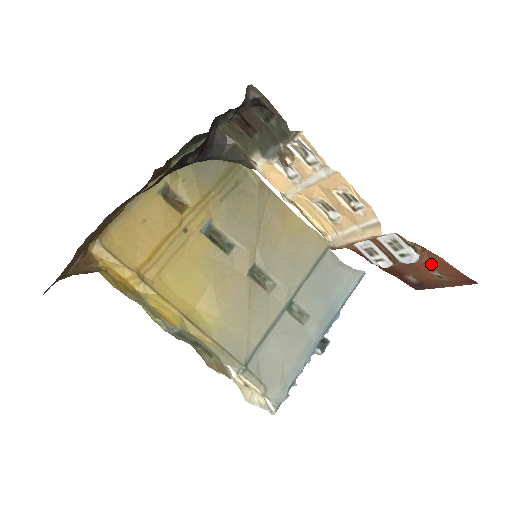
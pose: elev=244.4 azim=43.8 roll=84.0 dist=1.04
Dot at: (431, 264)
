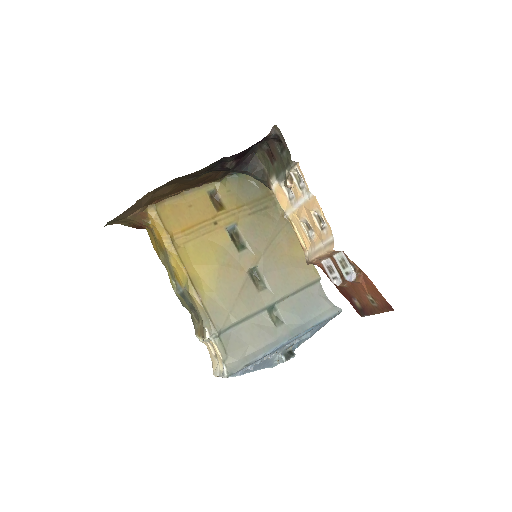
Dot at: (366, 287)
